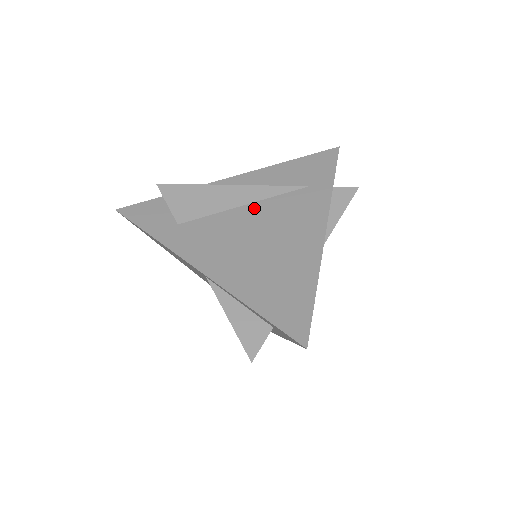
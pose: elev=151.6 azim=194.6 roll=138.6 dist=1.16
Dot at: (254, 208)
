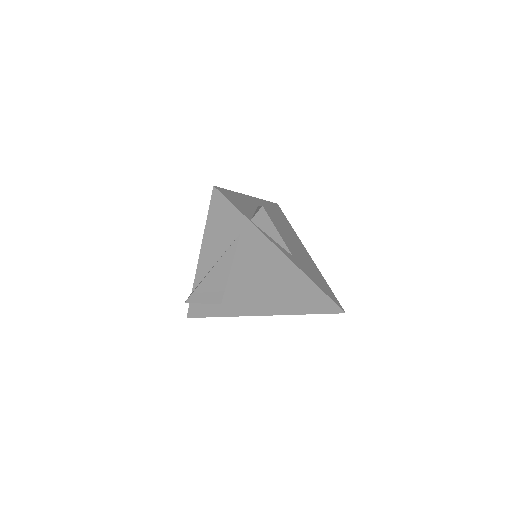
Dot at: (237, 270)
